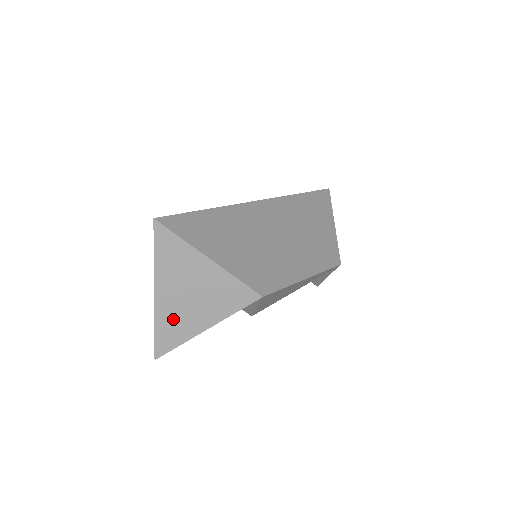
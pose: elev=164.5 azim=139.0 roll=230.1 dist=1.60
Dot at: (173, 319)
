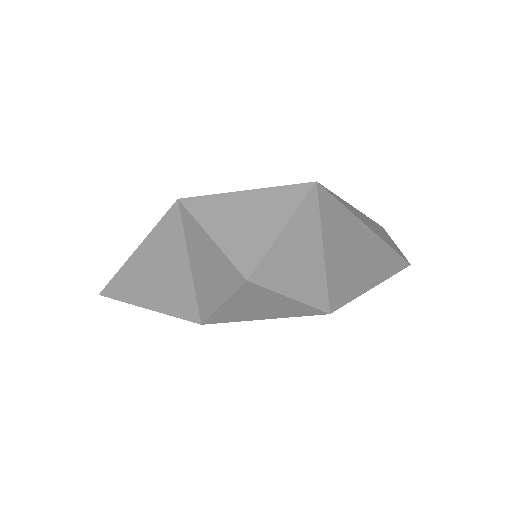
Dot at: occluded
